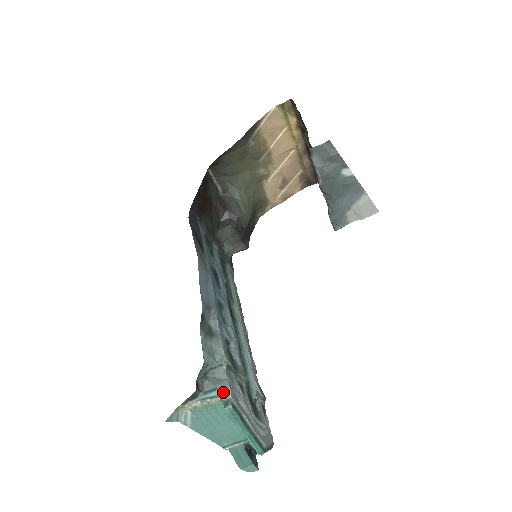
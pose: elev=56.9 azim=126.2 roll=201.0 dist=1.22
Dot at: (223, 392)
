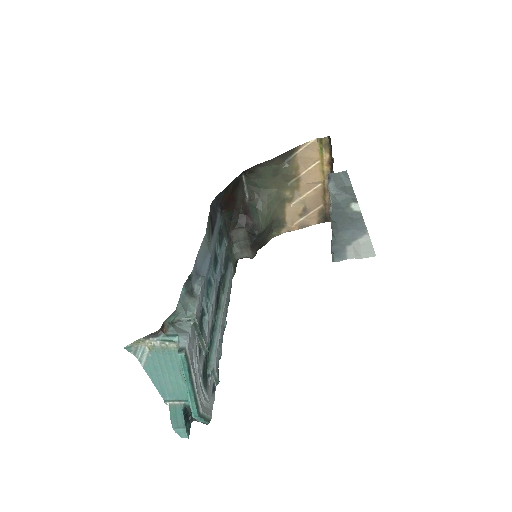
Dot at: (182, 340)
